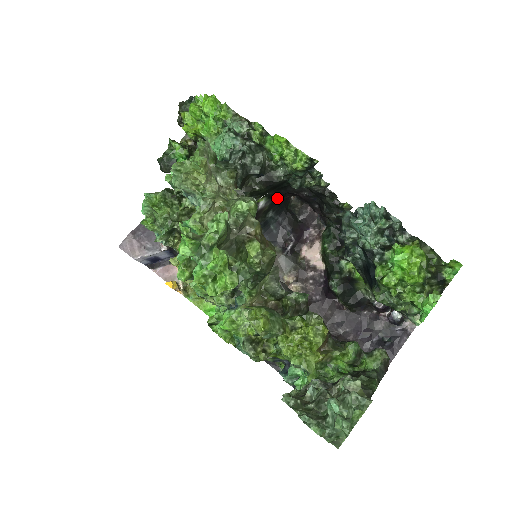
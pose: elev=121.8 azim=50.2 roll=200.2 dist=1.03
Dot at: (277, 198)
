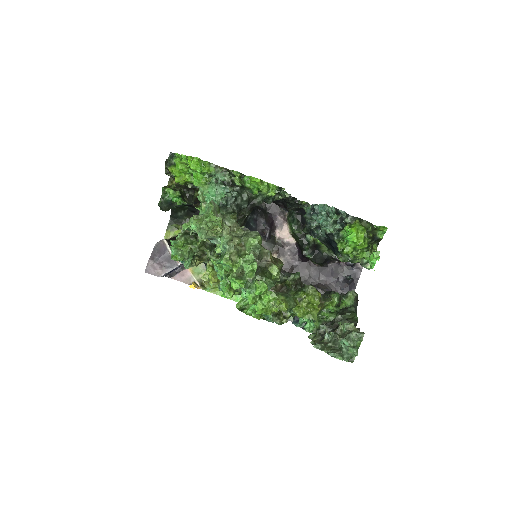
Dot at: occluded
